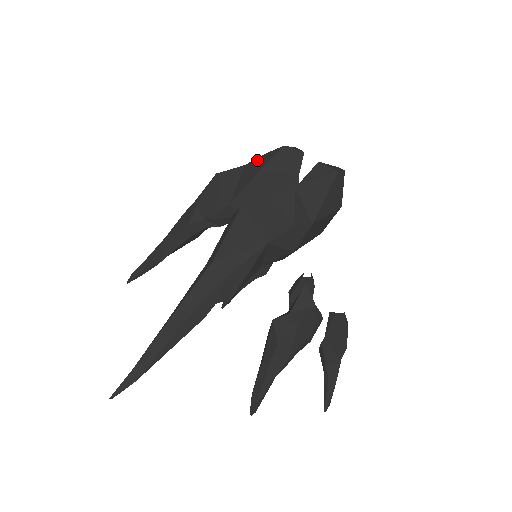
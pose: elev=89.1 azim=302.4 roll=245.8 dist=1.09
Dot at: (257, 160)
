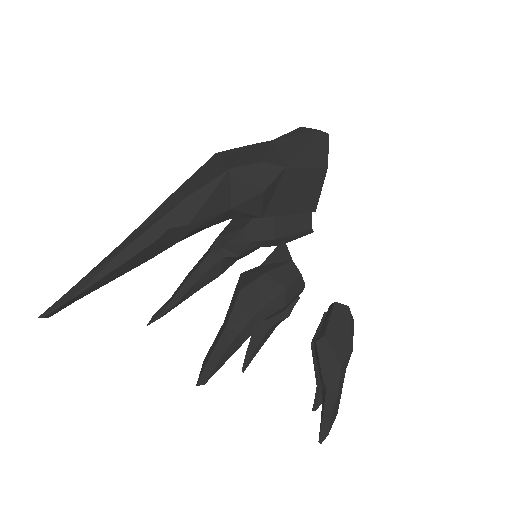
Dot at: occluded
